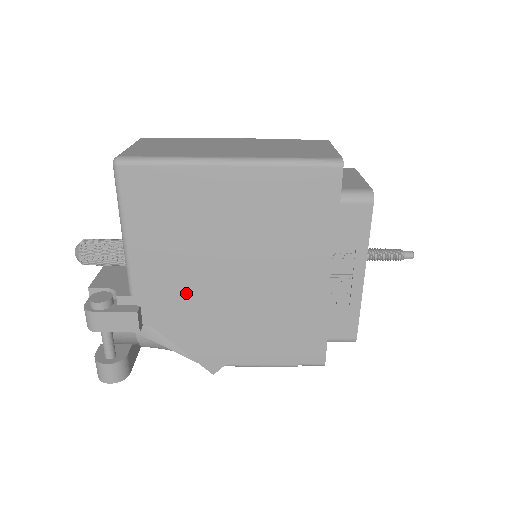
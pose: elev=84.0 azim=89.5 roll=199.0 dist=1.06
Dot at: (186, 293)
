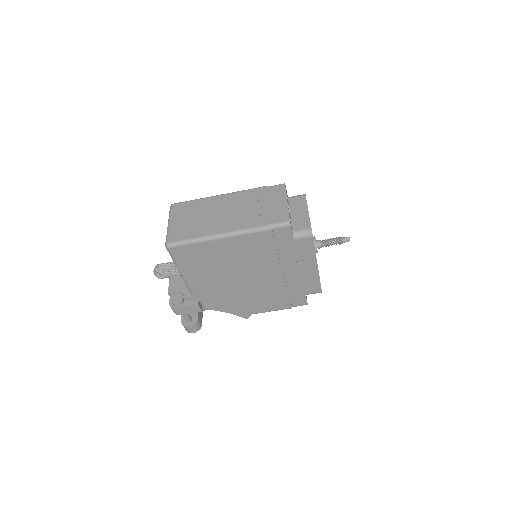
Dot at: (221, 290)
